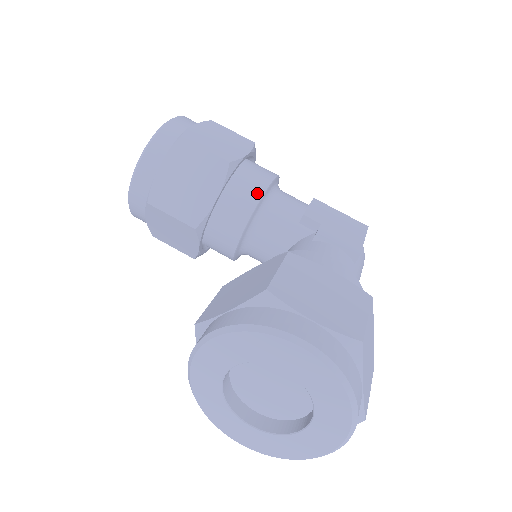
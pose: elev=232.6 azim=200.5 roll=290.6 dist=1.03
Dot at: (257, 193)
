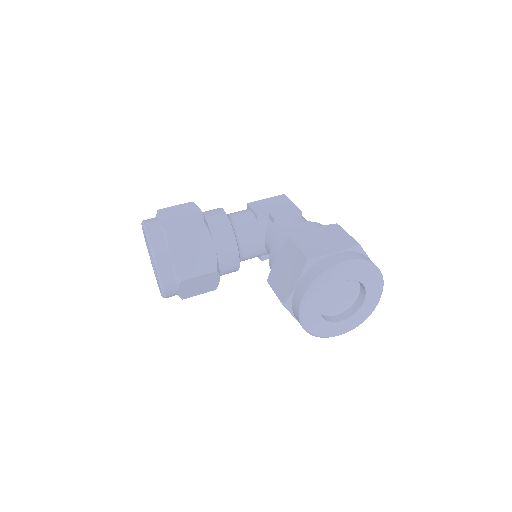
Dot at: (227, 226)
